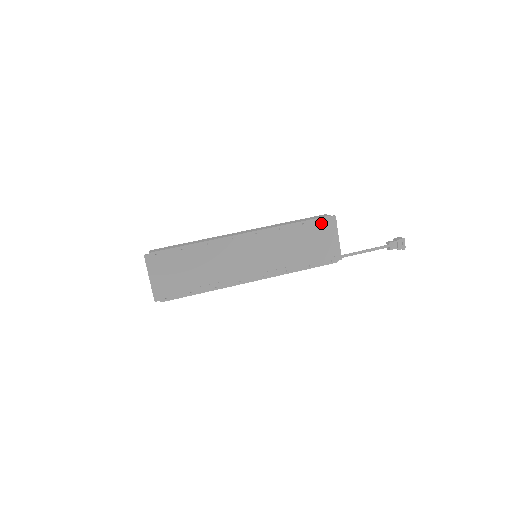
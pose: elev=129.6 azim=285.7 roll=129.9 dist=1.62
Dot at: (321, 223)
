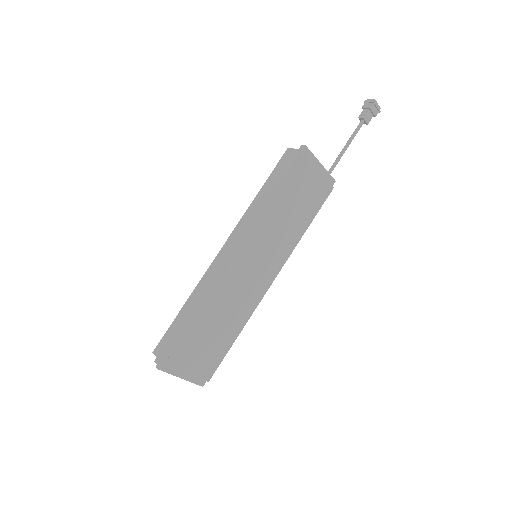
Dot at: (297, 167)
